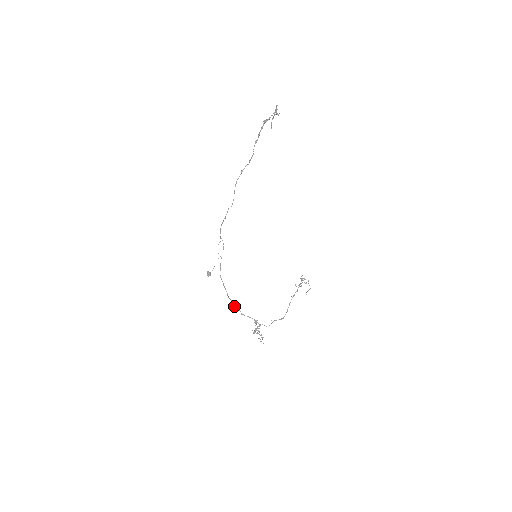
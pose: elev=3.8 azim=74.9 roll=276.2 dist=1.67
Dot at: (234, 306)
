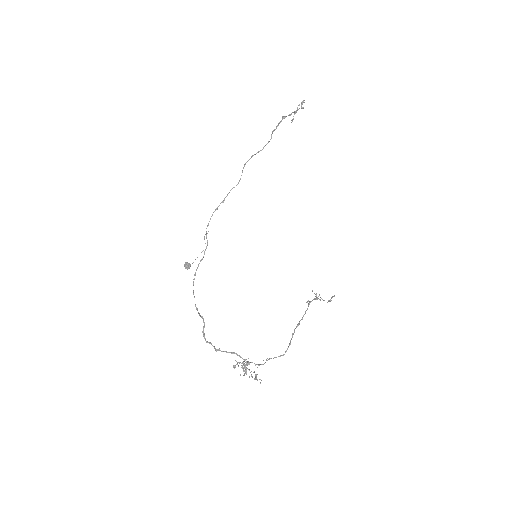
Dot at: (204, 338)
